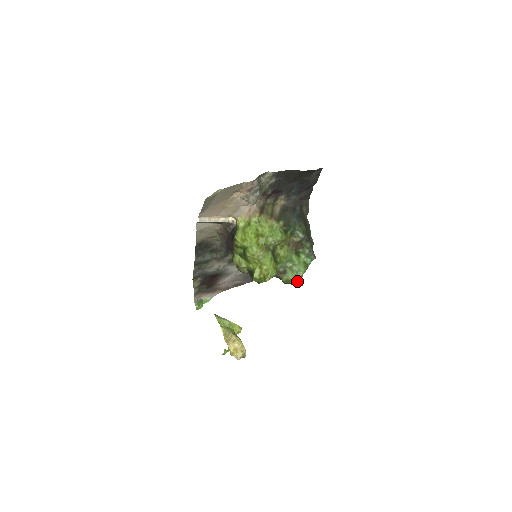
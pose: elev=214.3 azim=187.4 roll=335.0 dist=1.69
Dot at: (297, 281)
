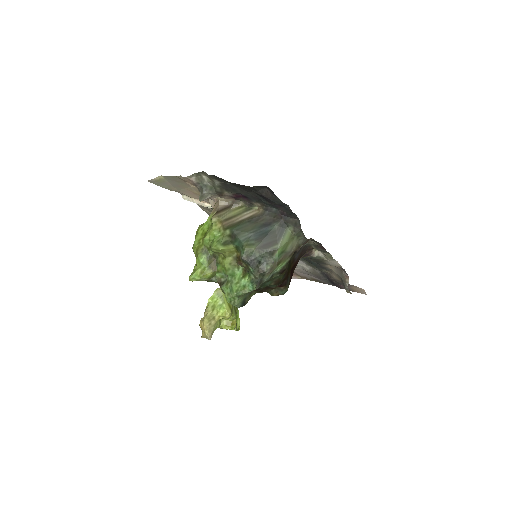
Dot at: (229, 300)
